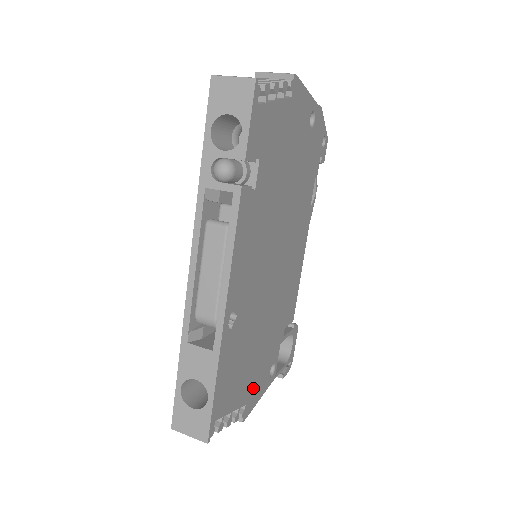
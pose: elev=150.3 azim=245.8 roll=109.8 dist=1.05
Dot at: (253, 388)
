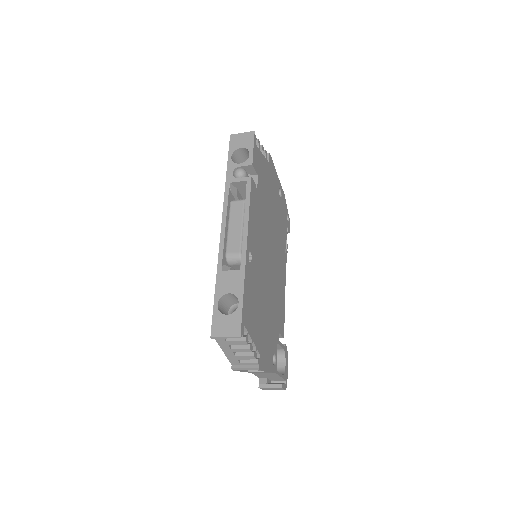
Dot at: (263, 348)
